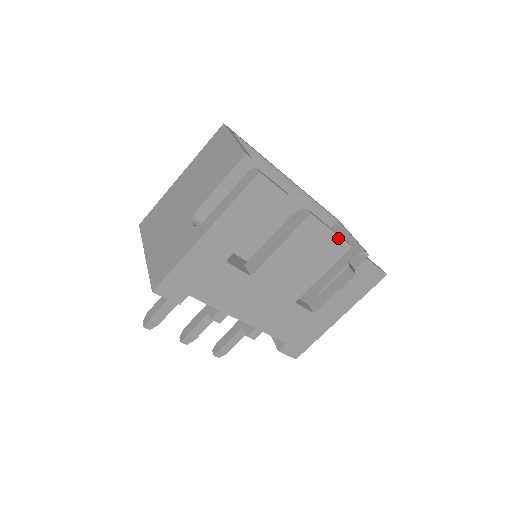
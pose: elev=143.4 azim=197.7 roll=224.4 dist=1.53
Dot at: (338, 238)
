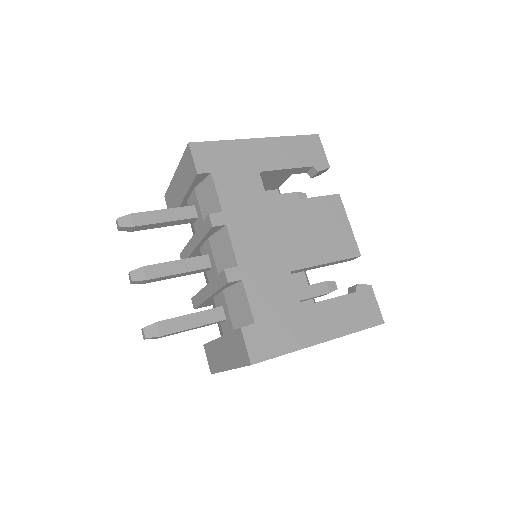
Dot at: (352, 236)
